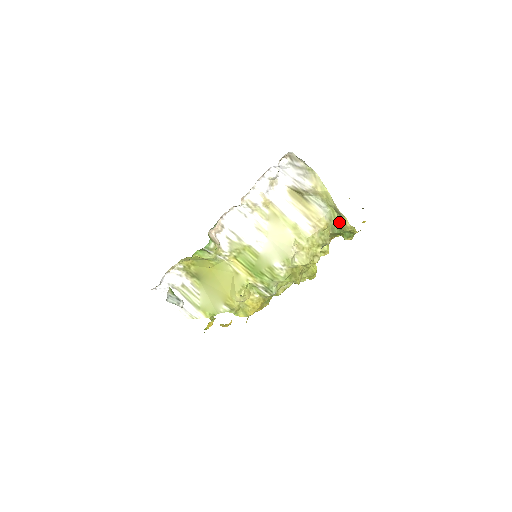
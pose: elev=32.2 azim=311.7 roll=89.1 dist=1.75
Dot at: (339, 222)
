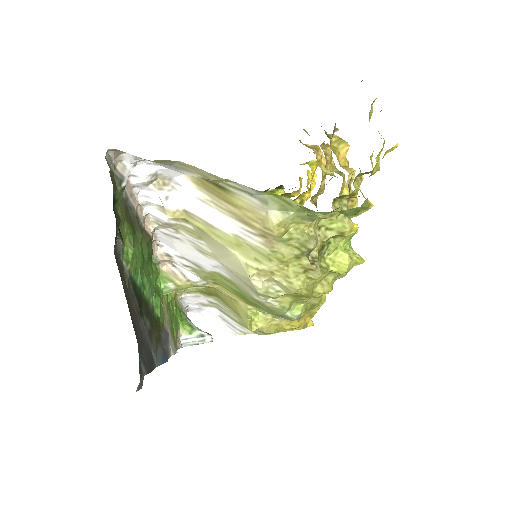
Dot at: (305, 208)
